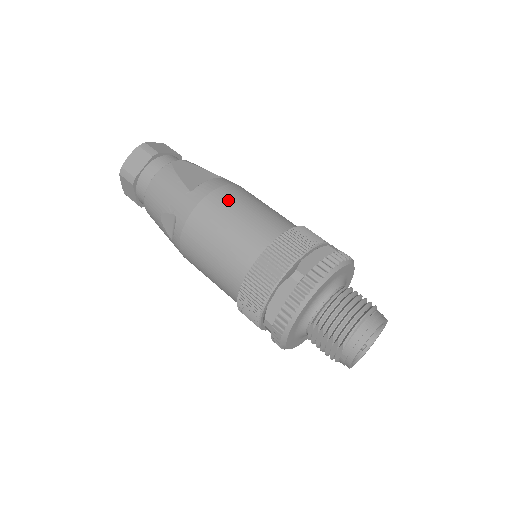
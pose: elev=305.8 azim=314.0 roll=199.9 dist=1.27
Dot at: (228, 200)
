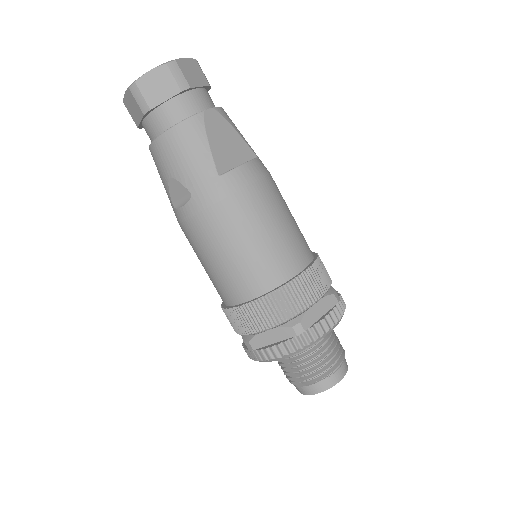
Dot at: (258, 207)
